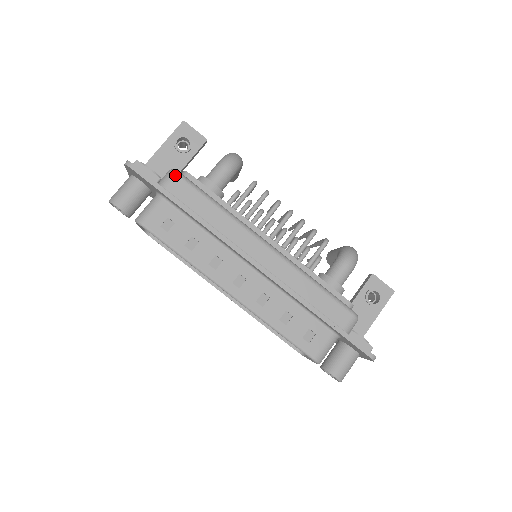
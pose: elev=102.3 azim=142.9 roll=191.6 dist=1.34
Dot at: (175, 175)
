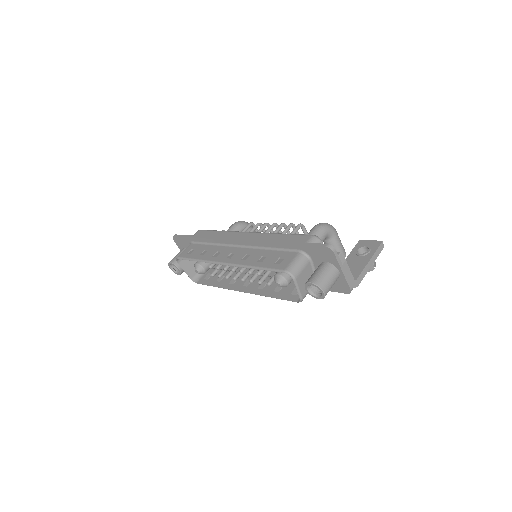
Dot at: (198, 231)
